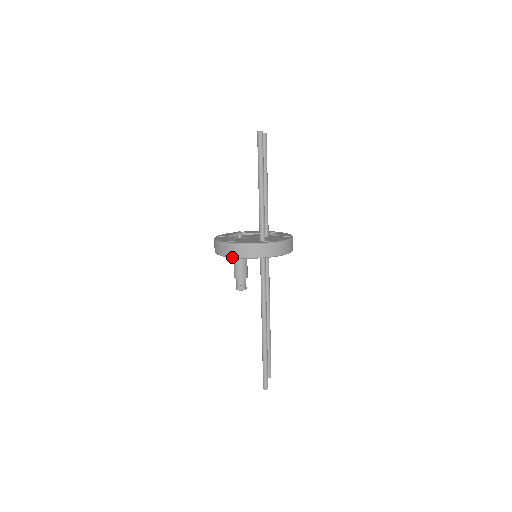
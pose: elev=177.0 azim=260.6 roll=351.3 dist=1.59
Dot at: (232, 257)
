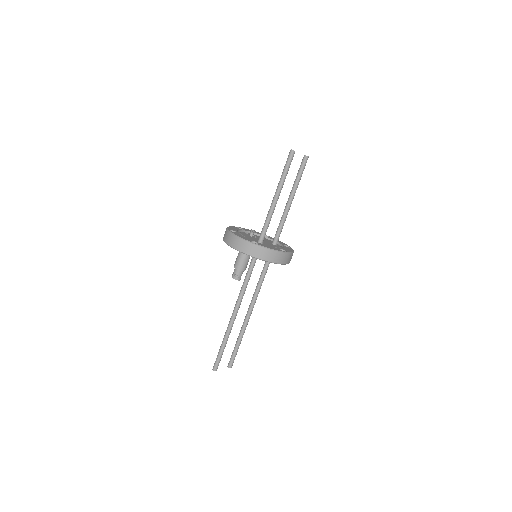
Dot at: (226, 243)
